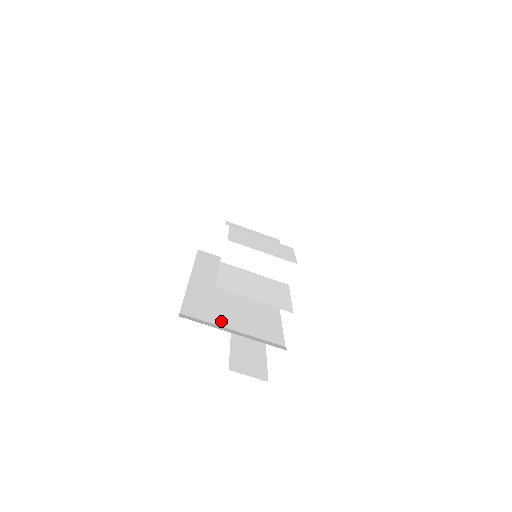
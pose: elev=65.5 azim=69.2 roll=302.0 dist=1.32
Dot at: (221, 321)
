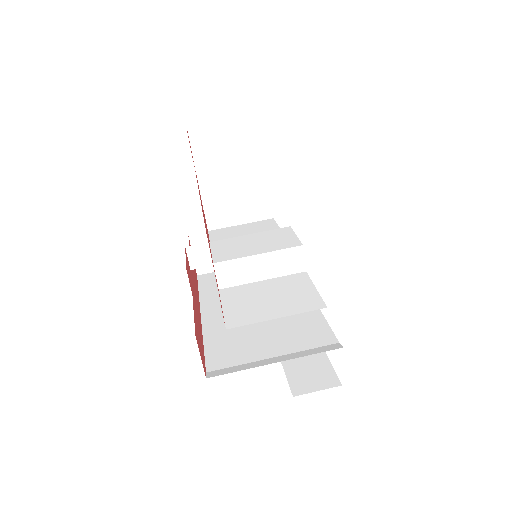
Dot at: (255, 354)
